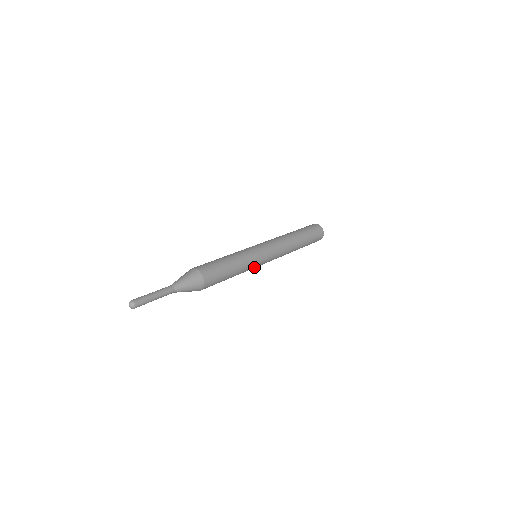
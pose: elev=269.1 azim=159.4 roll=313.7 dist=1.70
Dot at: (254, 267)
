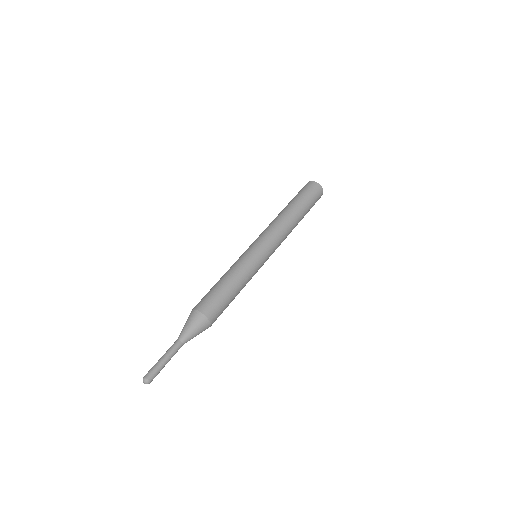
Dot at: occluded
